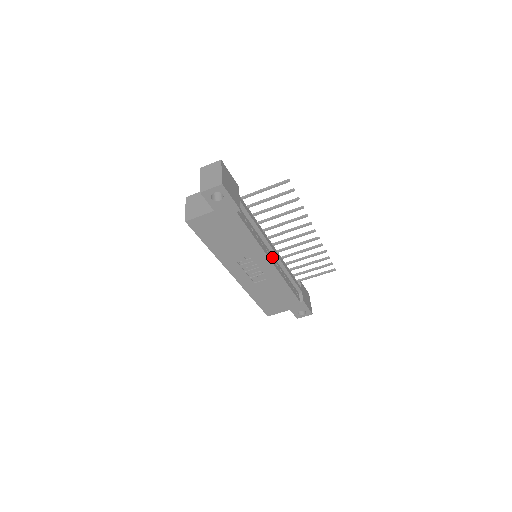
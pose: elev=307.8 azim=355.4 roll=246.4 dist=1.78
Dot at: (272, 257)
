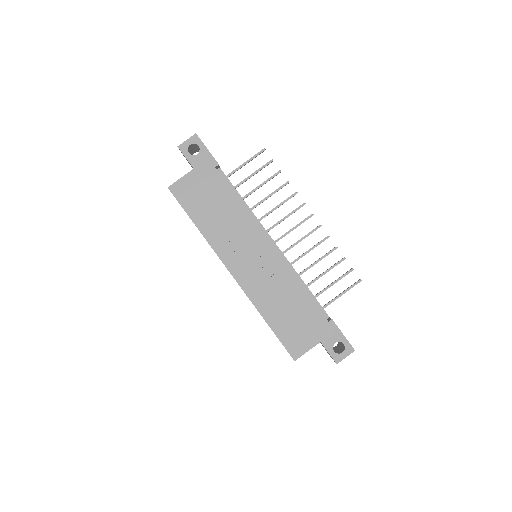
Dot at: occluded
